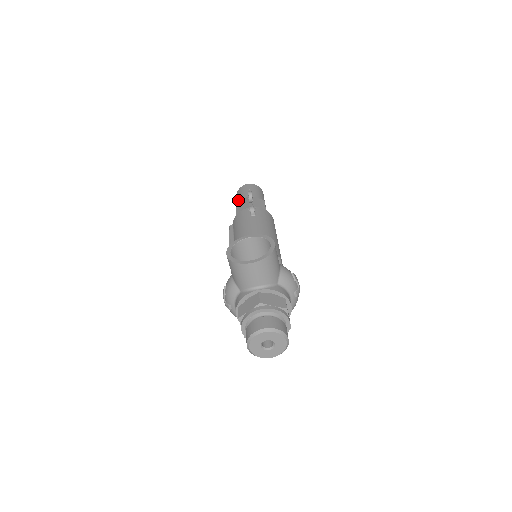
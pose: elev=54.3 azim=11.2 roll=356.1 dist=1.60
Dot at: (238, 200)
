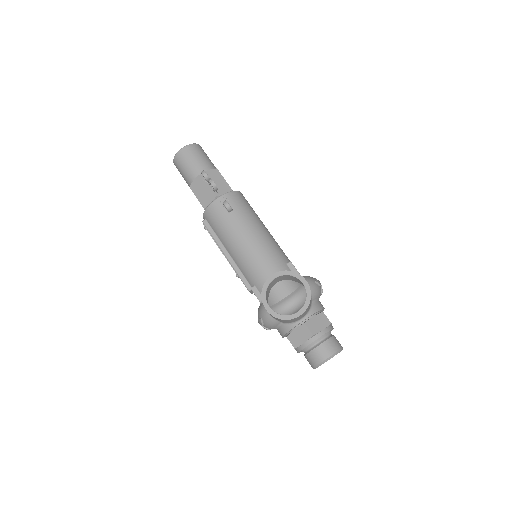
Dot at: (186, 176)
